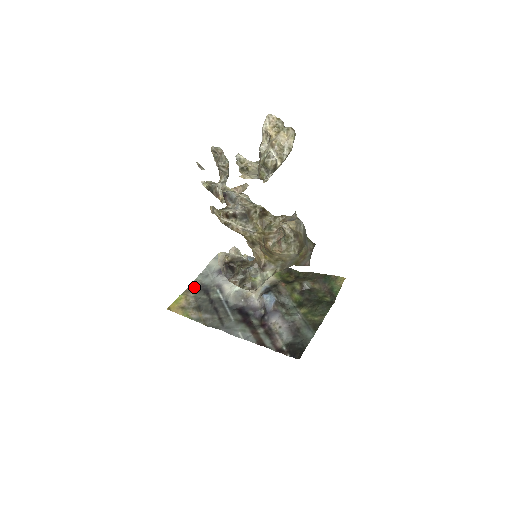
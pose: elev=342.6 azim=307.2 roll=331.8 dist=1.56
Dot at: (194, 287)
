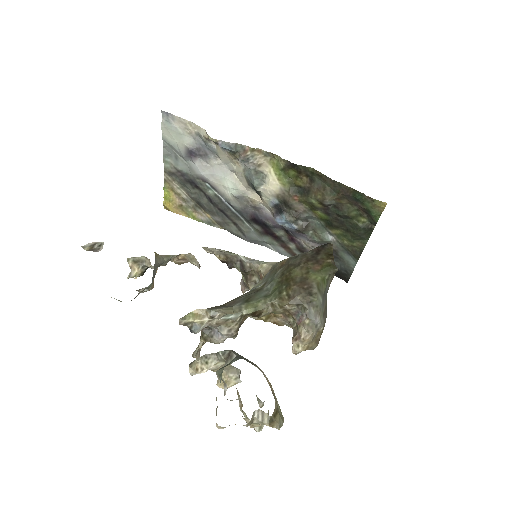
Dot at: (171, 174)
